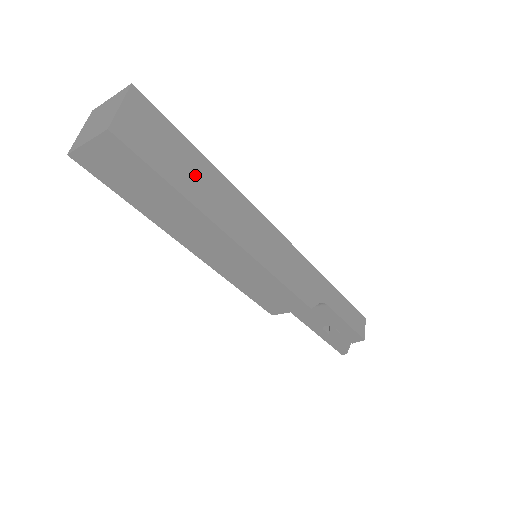
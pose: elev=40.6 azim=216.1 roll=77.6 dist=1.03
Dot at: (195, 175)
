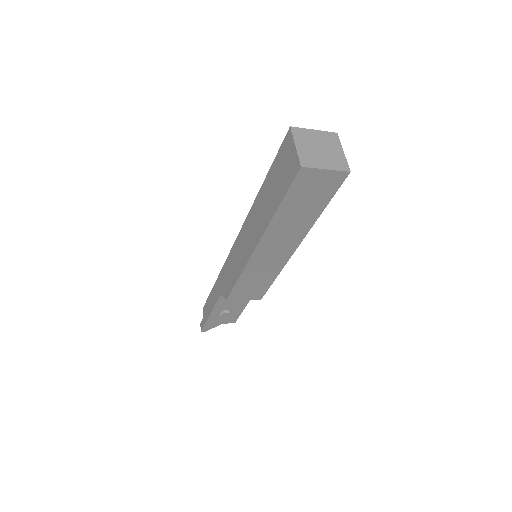
Dot at: occluded
